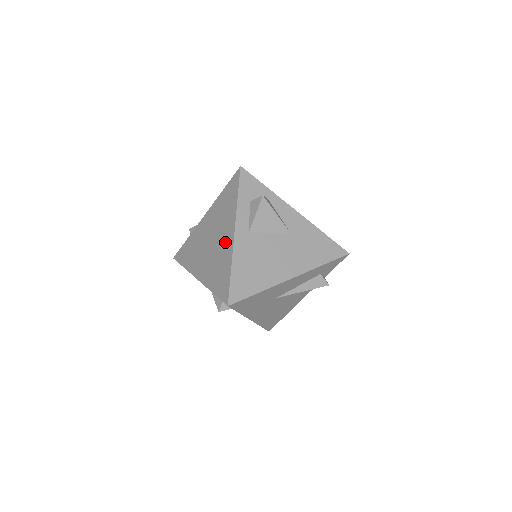
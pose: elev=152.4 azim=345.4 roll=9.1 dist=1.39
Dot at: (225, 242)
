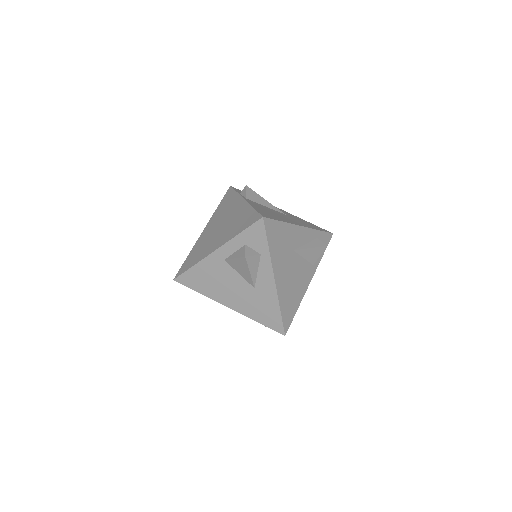
Dot at: (212, 245)
